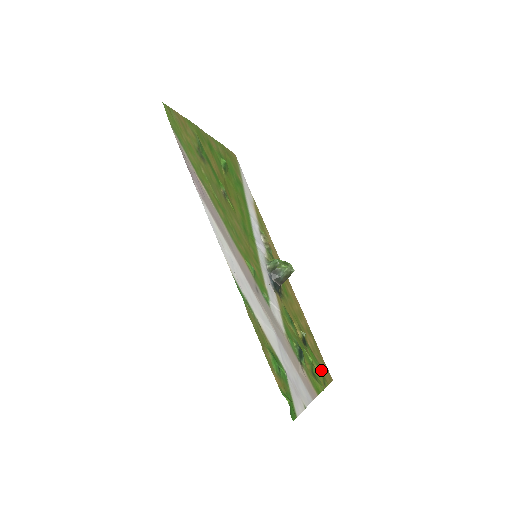
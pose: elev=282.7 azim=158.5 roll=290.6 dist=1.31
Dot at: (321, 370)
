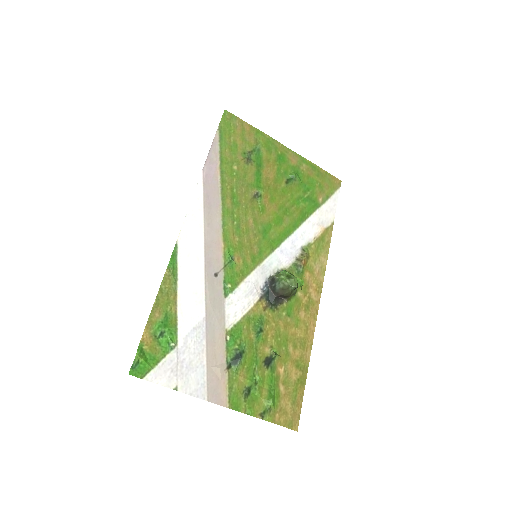
Dot at: (269, 400)
